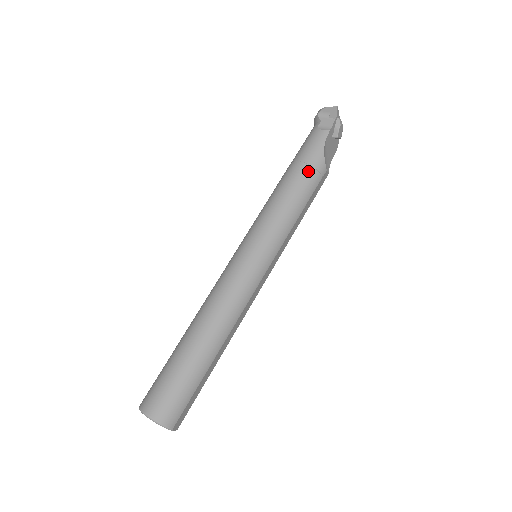
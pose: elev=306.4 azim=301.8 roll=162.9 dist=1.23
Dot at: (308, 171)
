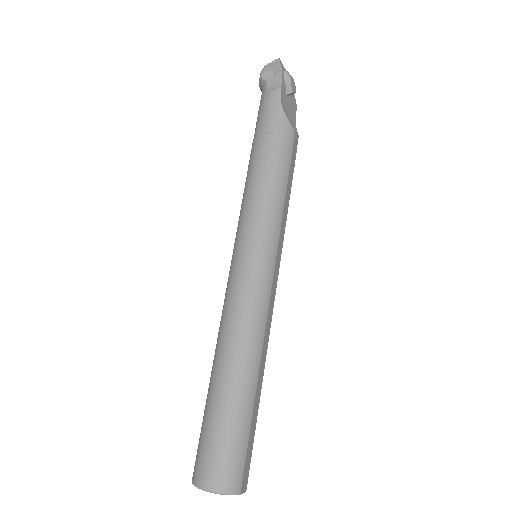
Dot at: (275, 140)
